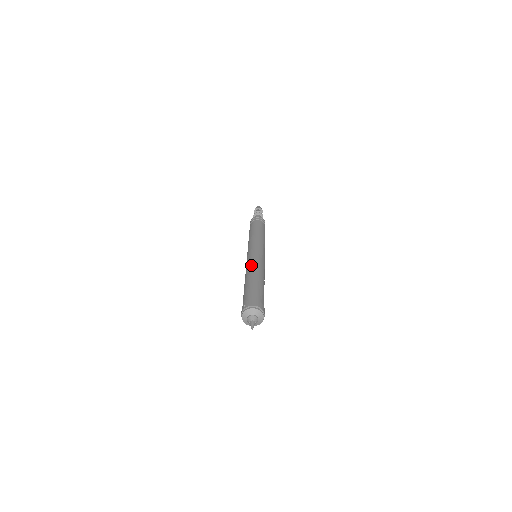
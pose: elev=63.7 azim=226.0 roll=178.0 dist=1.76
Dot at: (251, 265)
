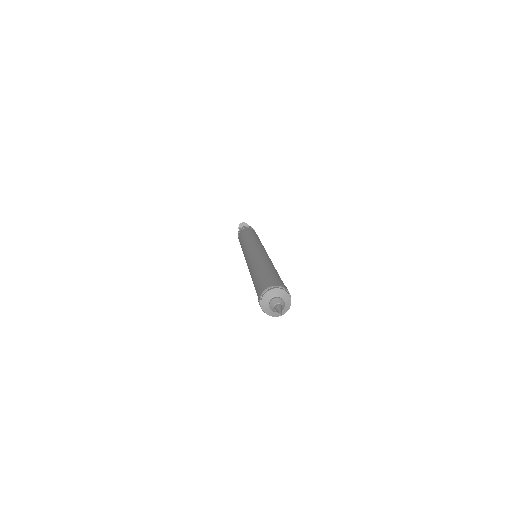
Dot at: (249, 266)
